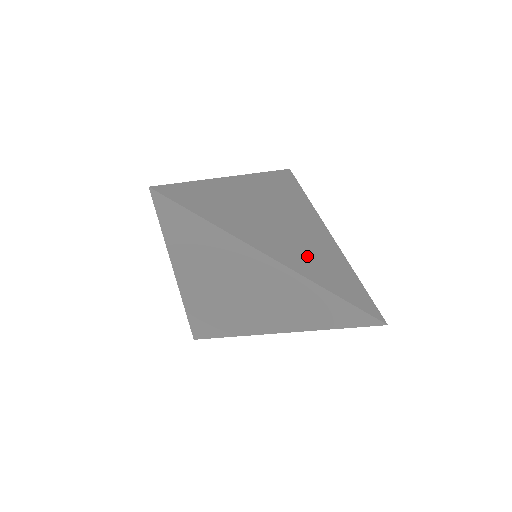
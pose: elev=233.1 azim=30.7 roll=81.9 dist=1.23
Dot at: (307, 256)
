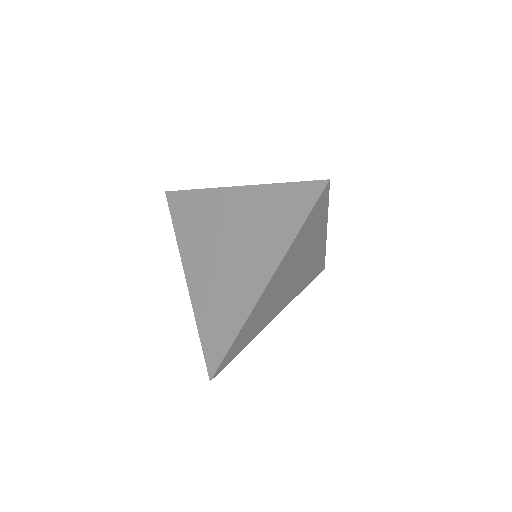
Dot at: occluded
